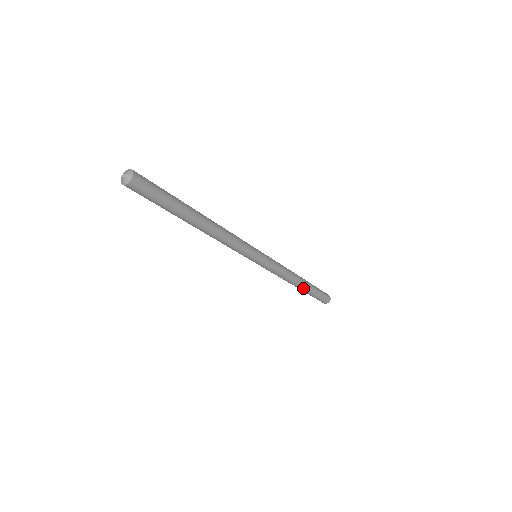
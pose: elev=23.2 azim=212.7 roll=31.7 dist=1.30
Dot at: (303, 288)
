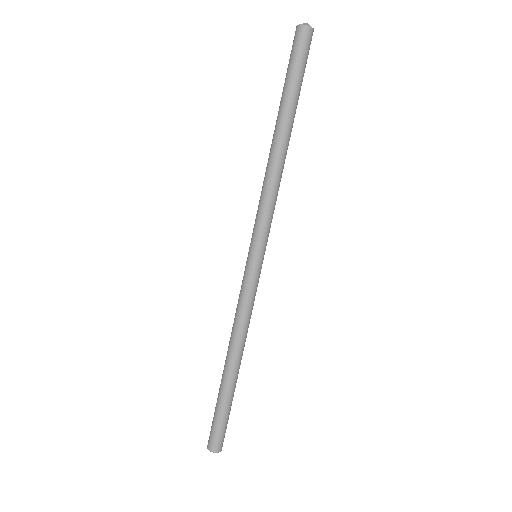
Dot at: (232, 376)
